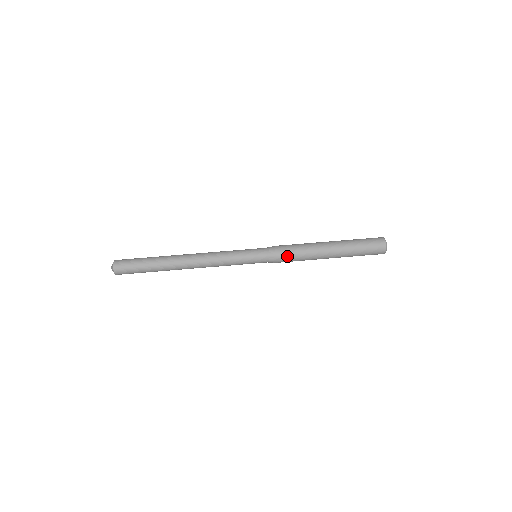
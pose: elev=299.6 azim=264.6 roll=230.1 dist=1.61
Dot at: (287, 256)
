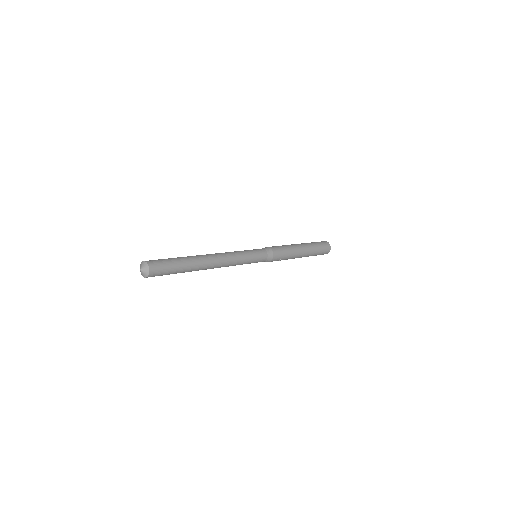
Dot at: (279, 251)
